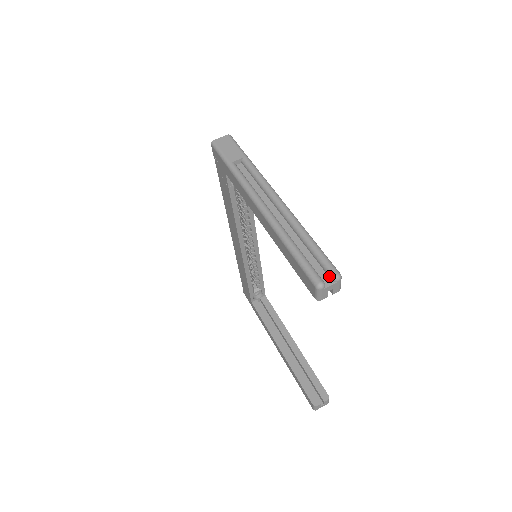
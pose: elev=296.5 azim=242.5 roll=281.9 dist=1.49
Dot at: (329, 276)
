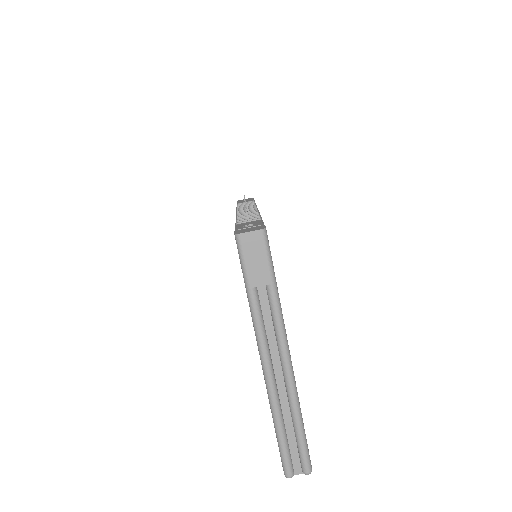
Dot at: (301, 467)
